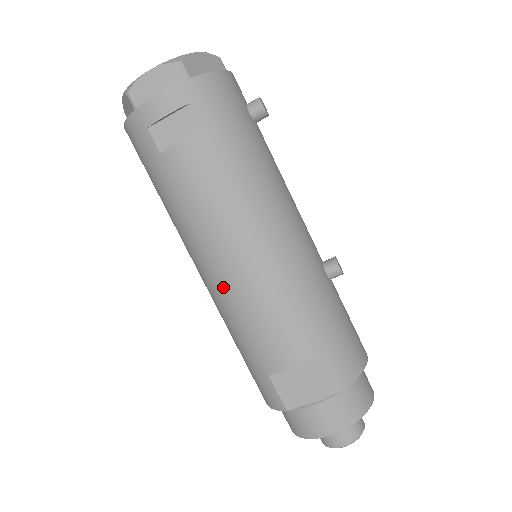
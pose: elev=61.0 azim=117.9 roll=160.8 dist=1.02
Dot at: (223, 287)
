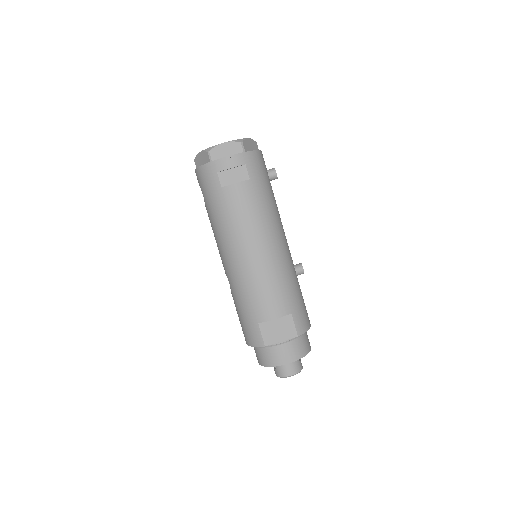
Dot at: (242, 268)
